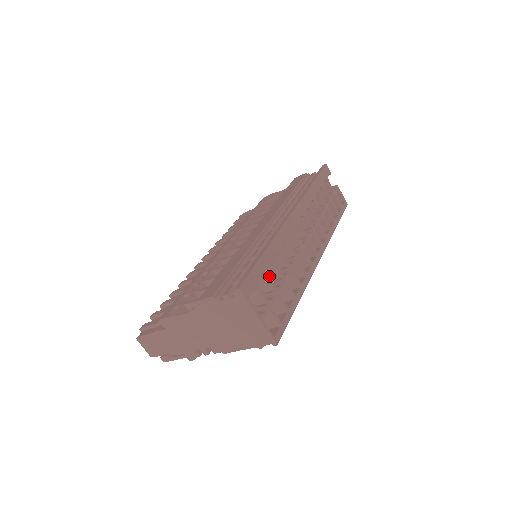
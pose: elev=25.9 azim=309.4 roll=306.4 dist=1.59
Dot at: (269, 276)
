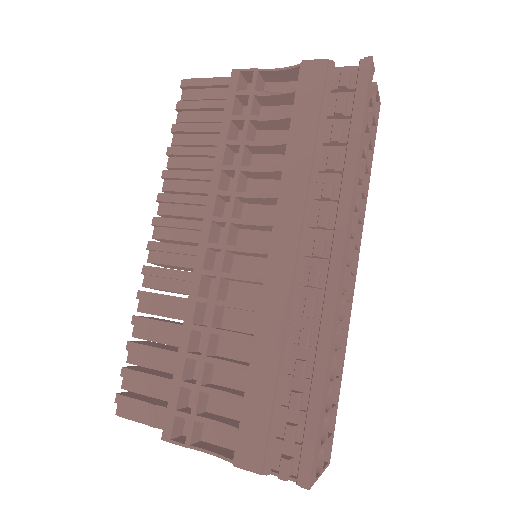
Dot at: occluded
